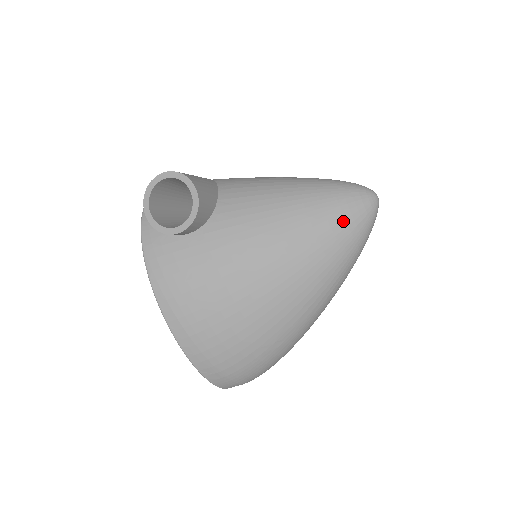
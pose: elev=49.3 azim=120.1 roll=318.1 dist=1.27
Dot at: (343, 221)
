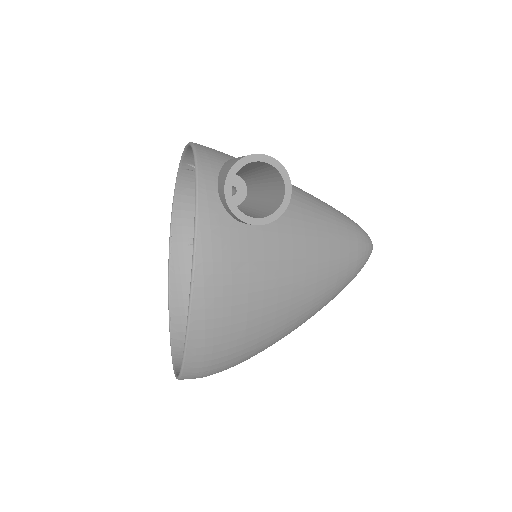
Dot at: (356, 261)
